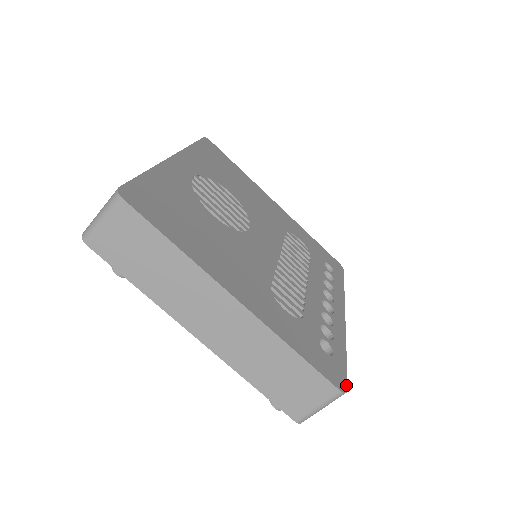
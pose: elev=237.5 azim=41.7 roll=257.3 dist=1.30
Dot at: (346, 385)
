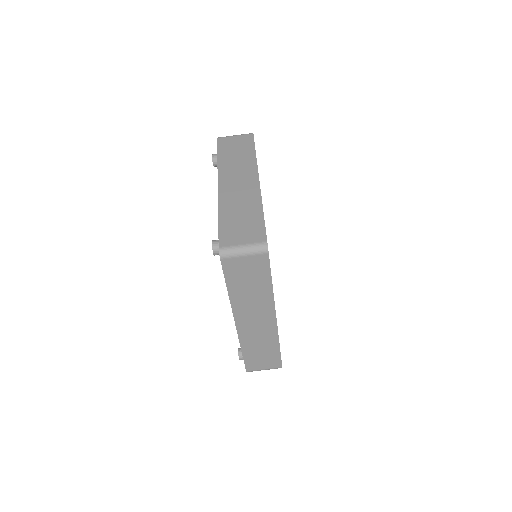
Dot at: occluded
